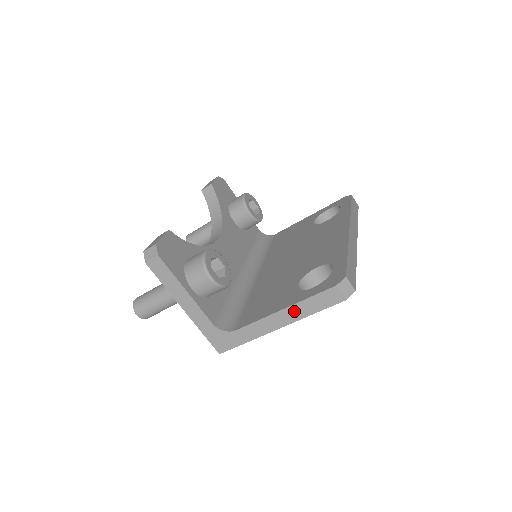
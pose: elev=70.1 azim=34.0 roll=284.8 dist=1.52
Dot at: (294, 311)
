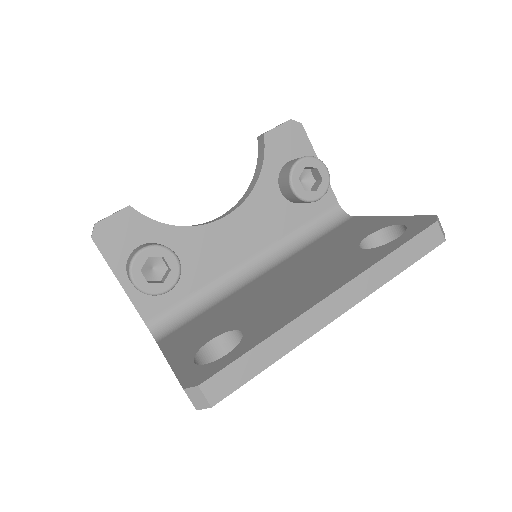
Dot at: occluded
